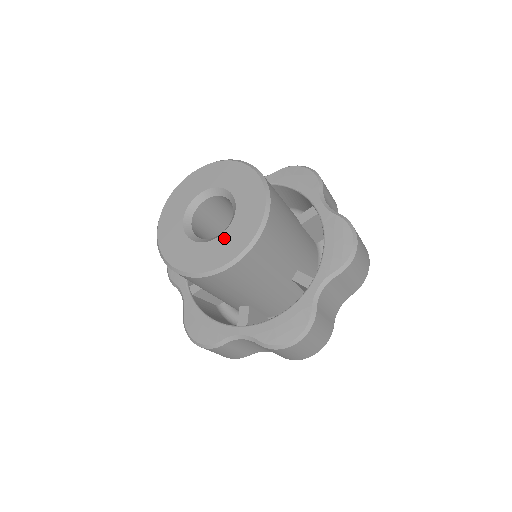
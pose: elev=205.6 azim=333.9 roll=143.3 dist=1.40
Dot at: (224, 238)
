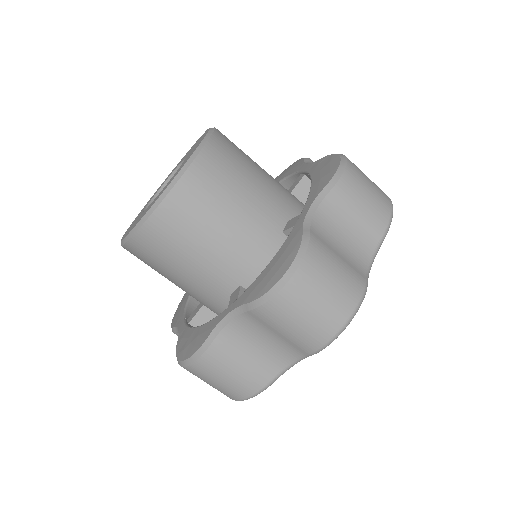
Dot at: occluded
